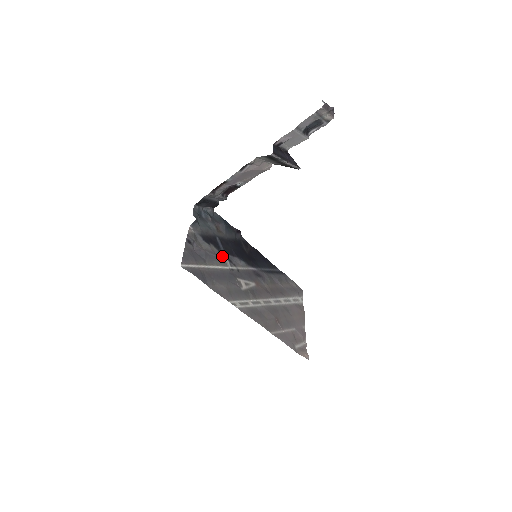
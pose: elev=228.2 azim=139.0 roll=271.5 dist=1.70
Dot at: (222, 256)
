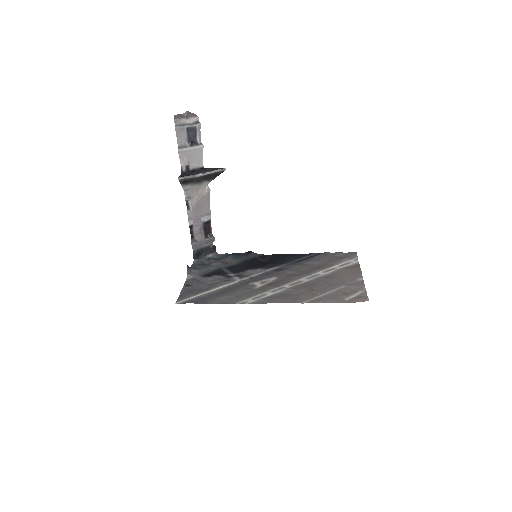
Dot at: (229, 277)
